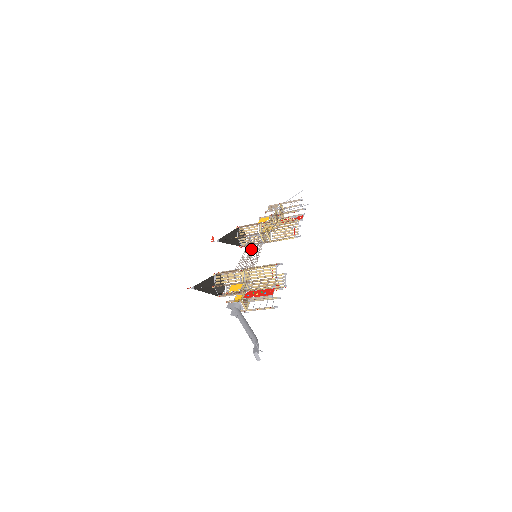
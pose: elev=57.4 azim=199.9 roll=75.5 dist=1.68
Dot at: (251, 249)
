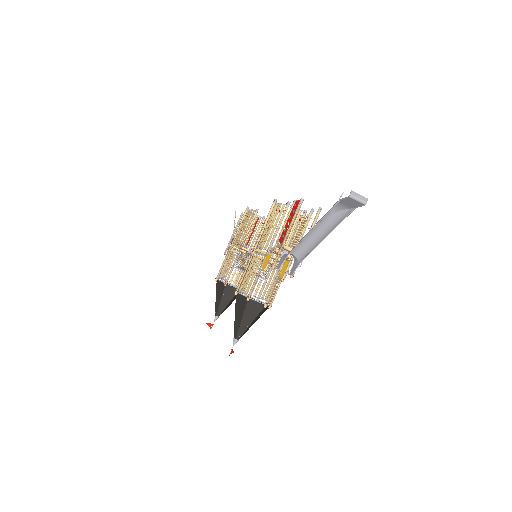
Dot at: occluded
